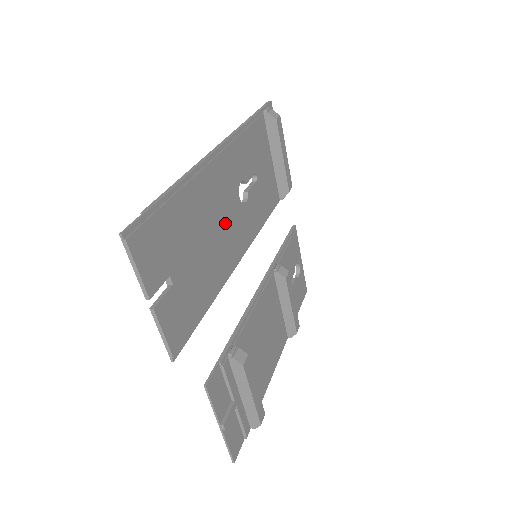
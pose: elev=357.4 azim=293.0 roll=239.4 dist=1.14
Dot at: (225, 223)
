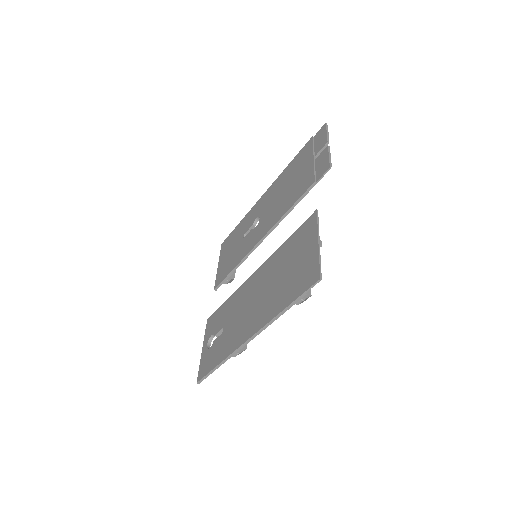
Dot at: occluded
